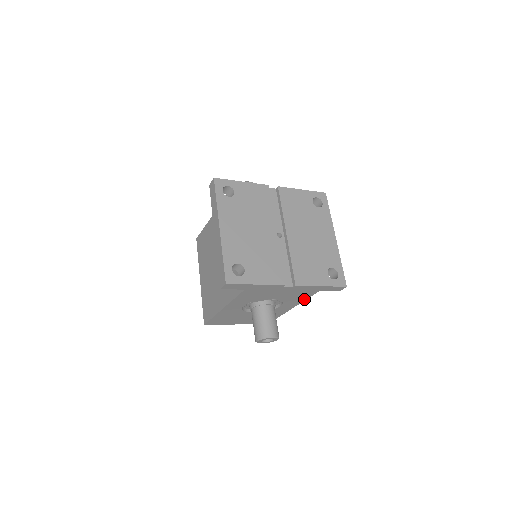
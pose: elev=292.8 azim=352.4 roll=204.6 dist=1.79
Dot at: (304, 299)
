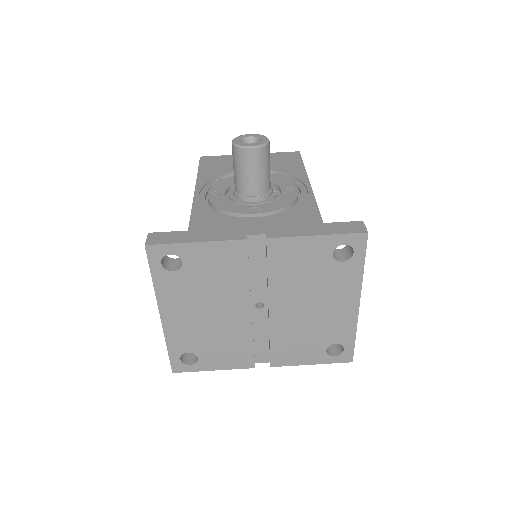
Dot at: occluded
